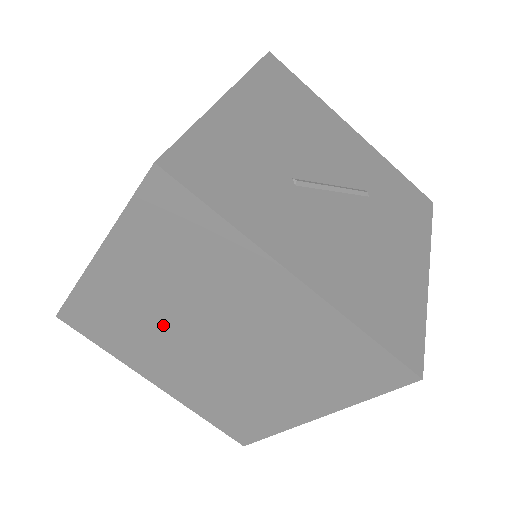
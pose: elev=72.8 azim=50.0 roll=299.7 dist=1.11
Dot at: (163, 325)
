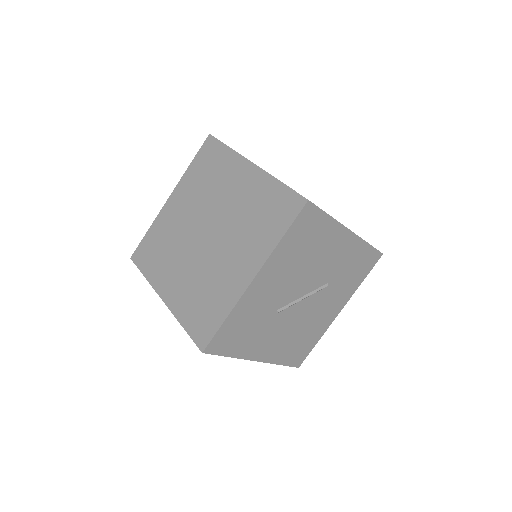
Dot at: occluded
